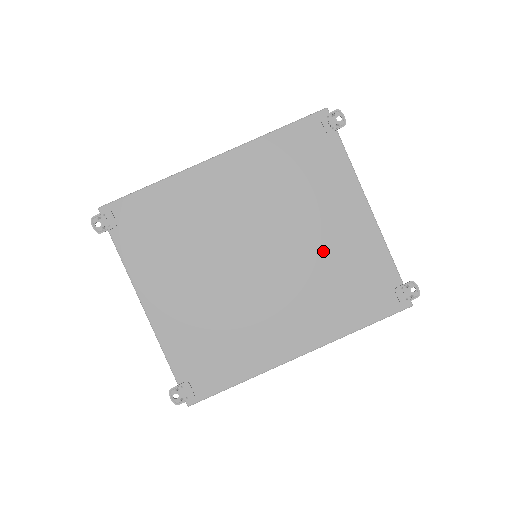
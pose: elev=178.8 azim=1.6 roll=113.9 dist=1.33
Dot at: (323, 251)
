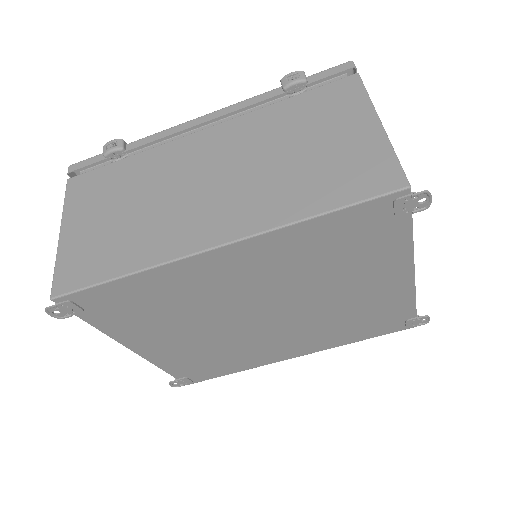
Dot at: (343, 306)
